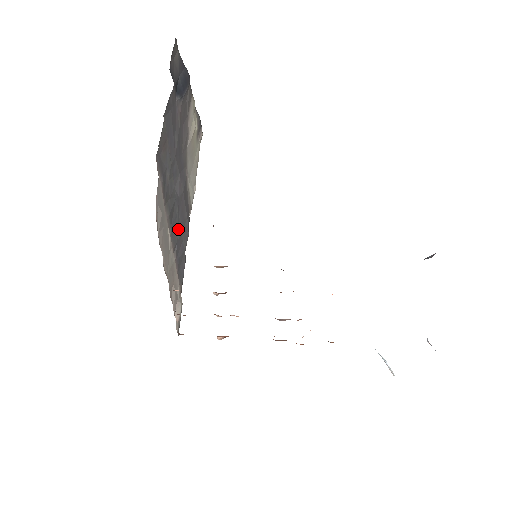
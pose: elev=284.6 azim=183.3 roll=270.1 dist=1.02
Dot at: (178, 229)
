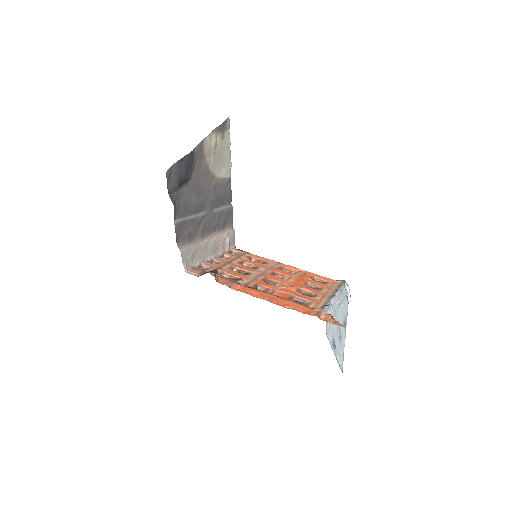
Dot at: (215, 218)
